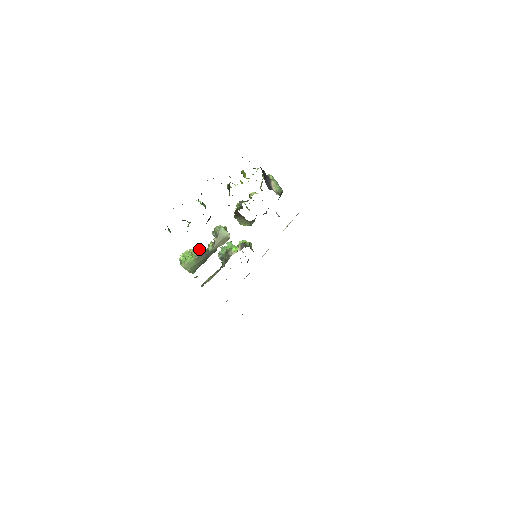
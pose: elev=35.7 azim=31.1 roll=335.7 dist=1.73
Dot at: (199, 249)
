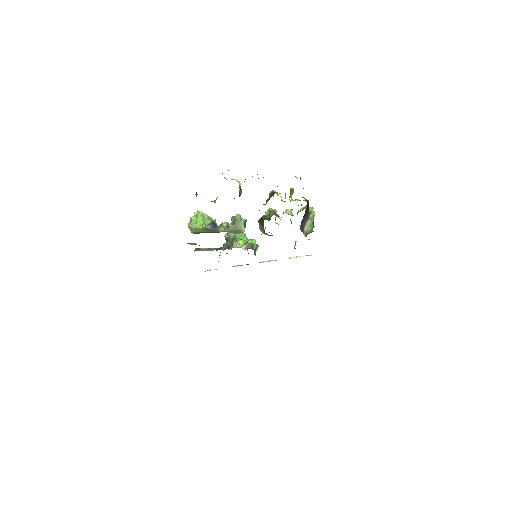
Dot at: (212, 223)
